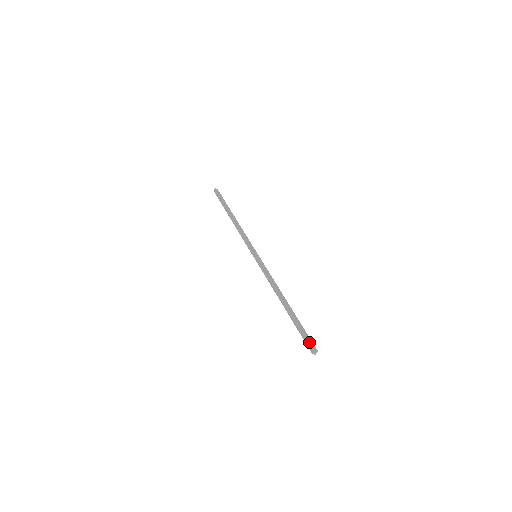
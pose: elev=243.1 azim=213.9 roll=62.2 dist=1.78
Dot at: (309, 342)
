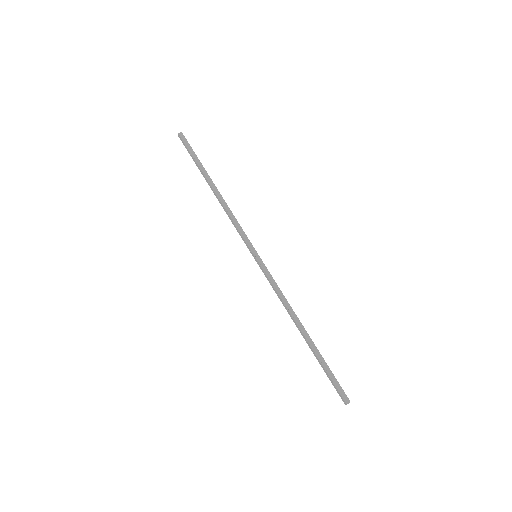
Dot at: (338, 392)
